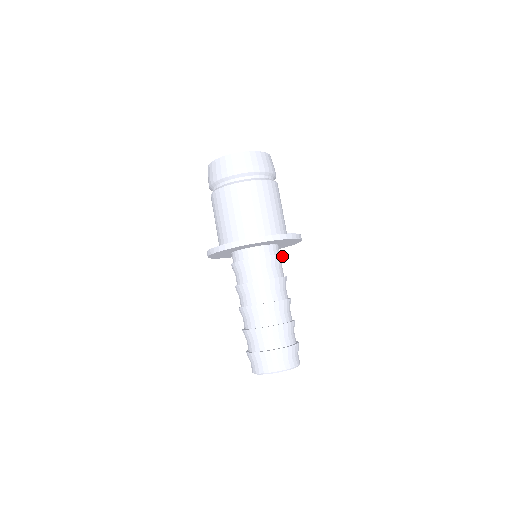
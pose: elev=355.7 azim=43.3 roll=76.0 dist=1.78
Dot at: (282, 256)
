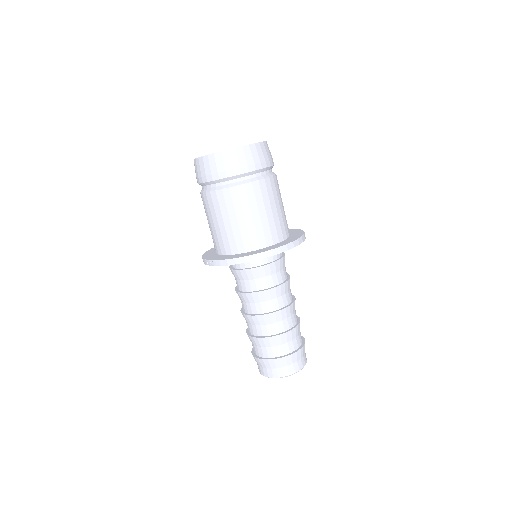
Dot at: occluded
